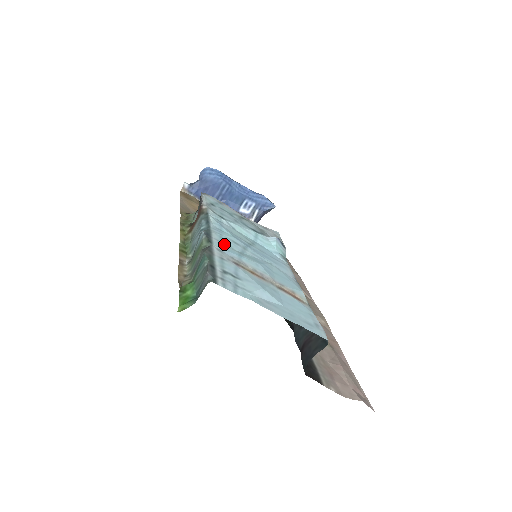
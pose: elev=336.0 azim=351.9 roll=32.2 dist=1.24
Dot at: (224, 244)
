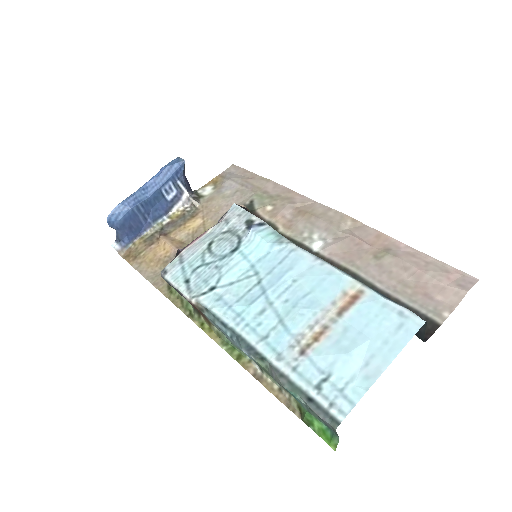
Dot at: (266, 337)
